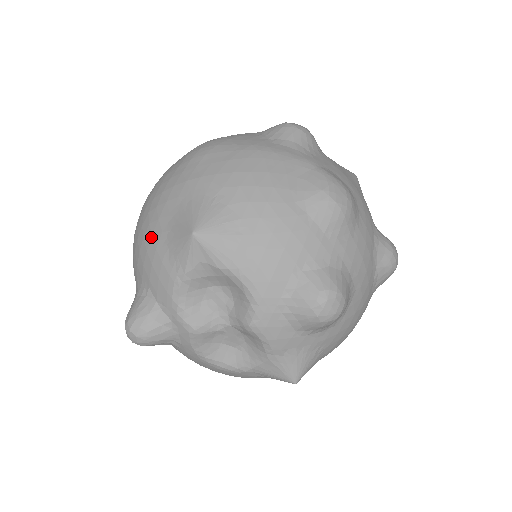
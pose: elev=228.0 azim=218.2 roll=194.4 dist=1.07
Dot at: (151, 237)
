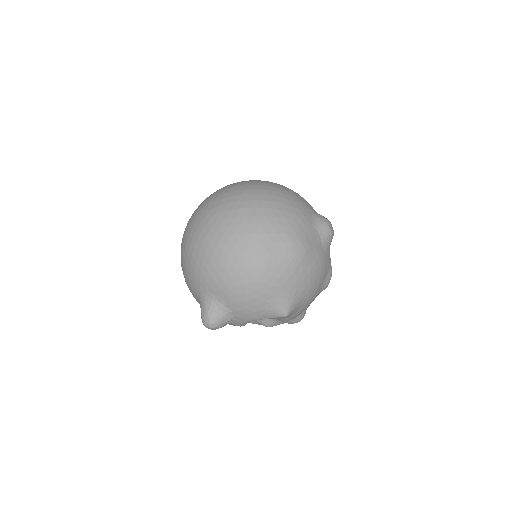
Dot at: (254, 298)
